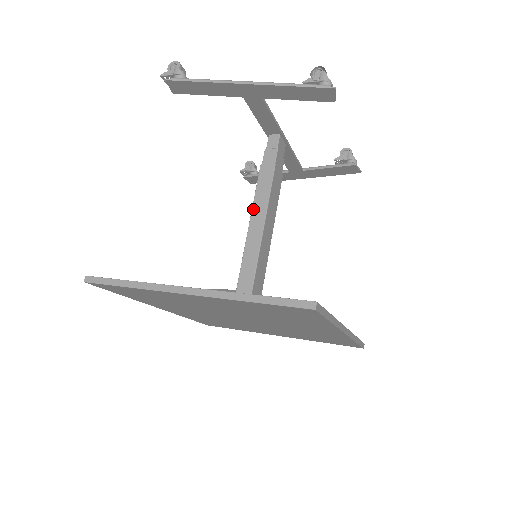
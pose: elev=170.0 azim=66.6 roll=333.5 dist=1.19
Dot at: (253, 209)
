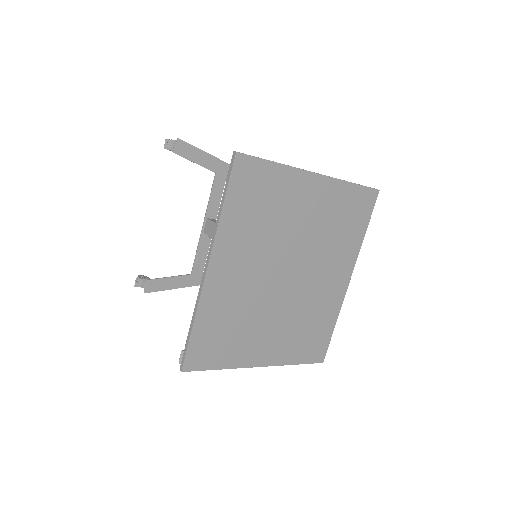
Dot at: occluded
